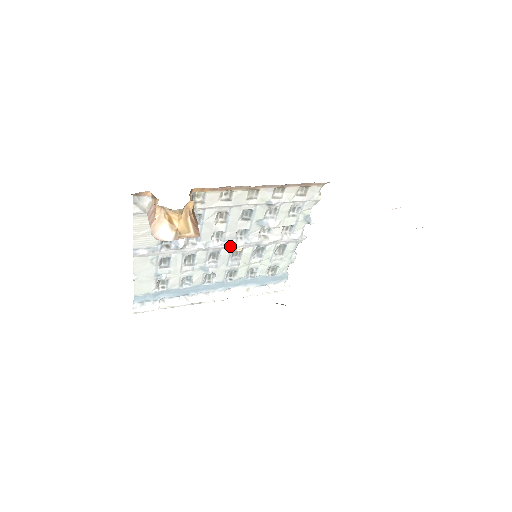
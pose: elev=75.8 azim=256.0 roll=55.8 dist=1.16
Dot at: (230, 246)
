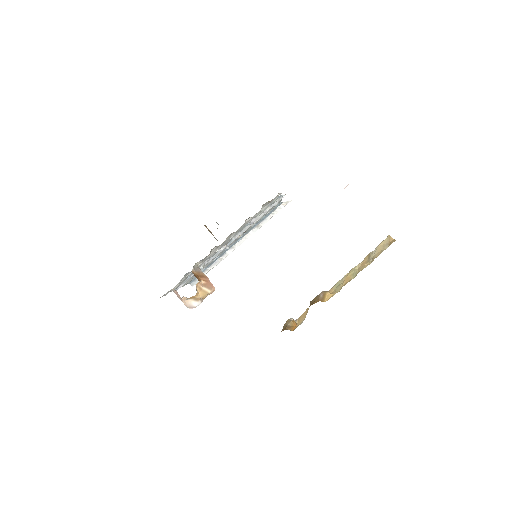
Dot at: (232, 241)
